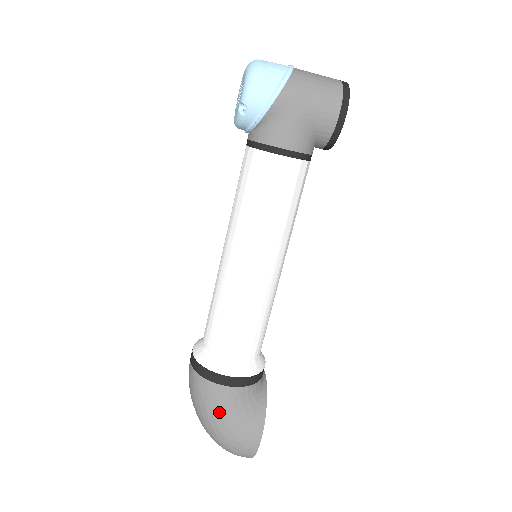
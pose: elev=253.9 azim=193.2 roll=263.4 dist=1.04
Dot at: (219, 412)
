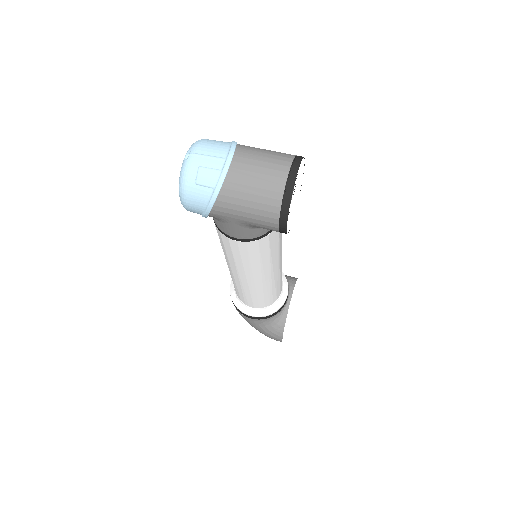
Dot at: (250, 324)
